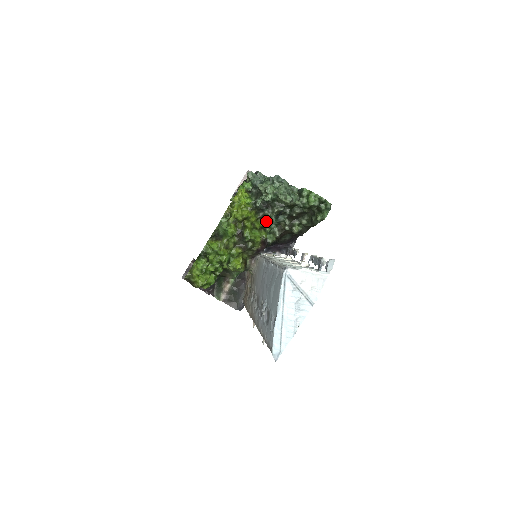
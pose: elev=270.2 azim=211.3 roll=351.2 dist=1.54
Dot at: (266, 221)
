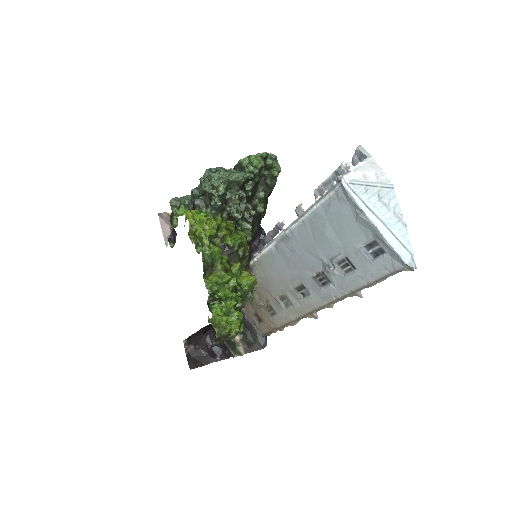
Dot at: (236, 216)
